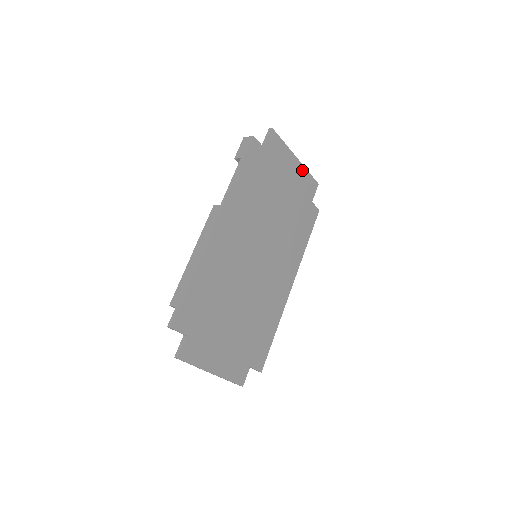
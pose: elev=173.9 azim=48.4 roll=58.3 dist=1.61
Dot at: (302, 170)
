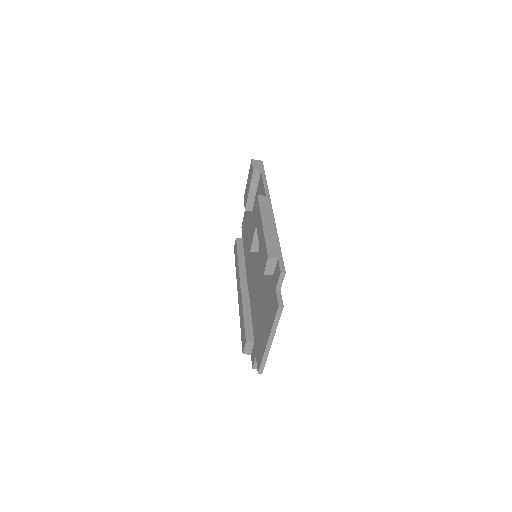
Dot at: occluded
